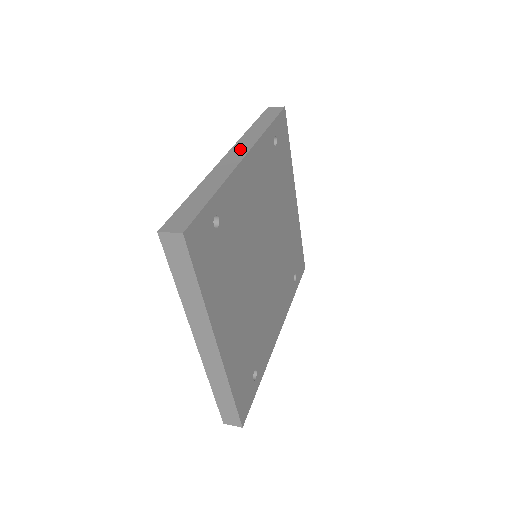
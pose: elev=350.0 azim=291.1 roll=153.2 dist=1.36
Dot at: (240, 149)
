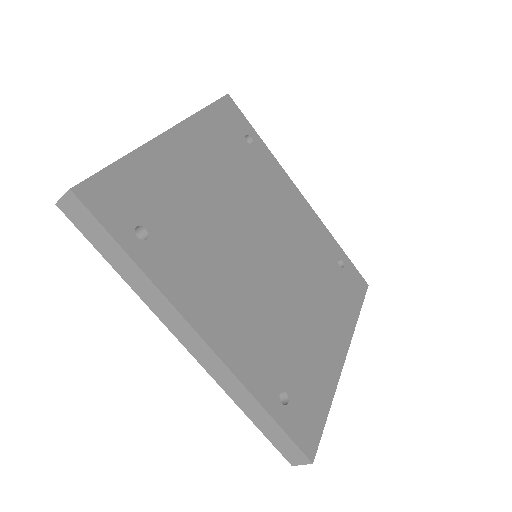
Dot at: occluded
